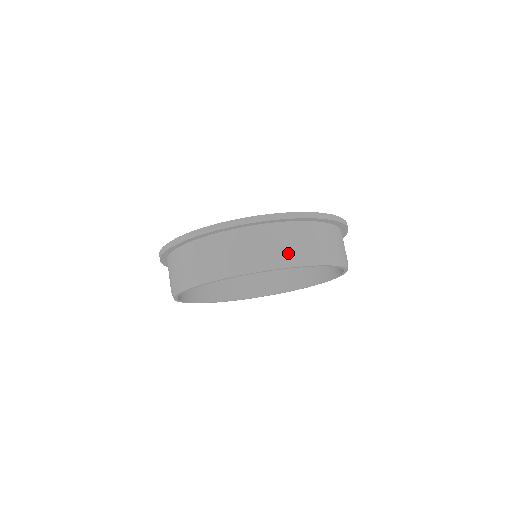
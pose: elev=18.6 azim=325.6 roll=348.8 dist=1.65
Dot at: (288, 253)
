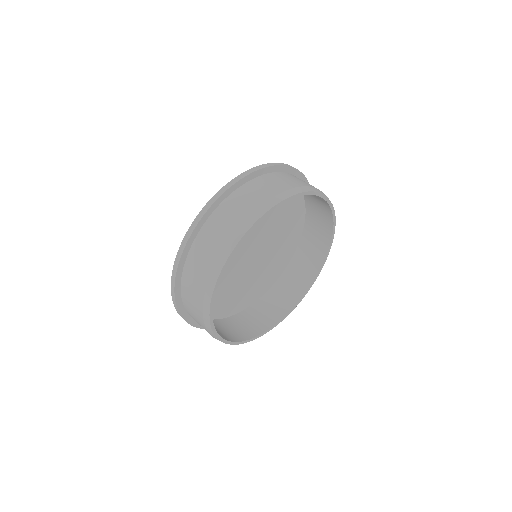
Dot at: (289, 186)
